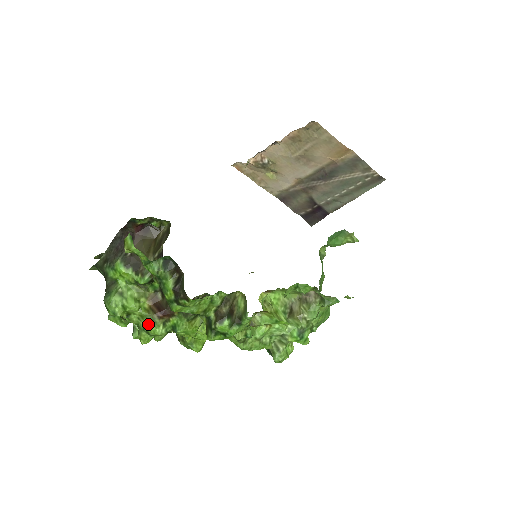
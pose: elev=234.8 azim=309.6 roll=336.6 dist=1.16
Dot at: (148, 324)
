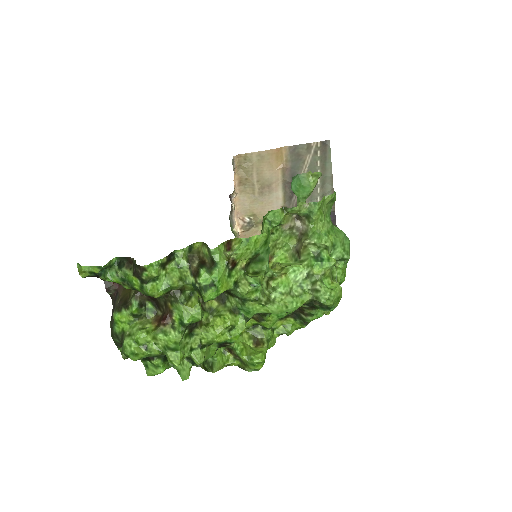
Dot at: (163, 340)
